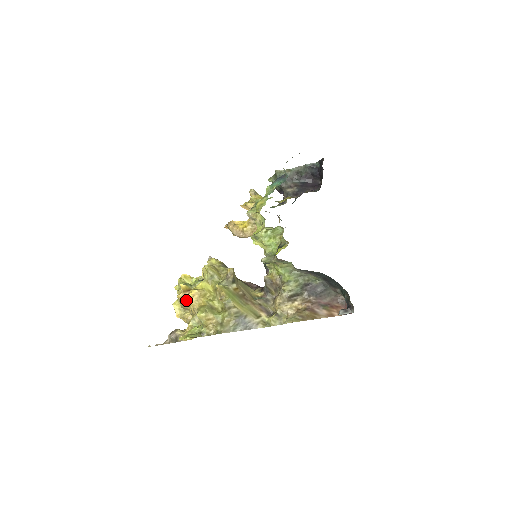
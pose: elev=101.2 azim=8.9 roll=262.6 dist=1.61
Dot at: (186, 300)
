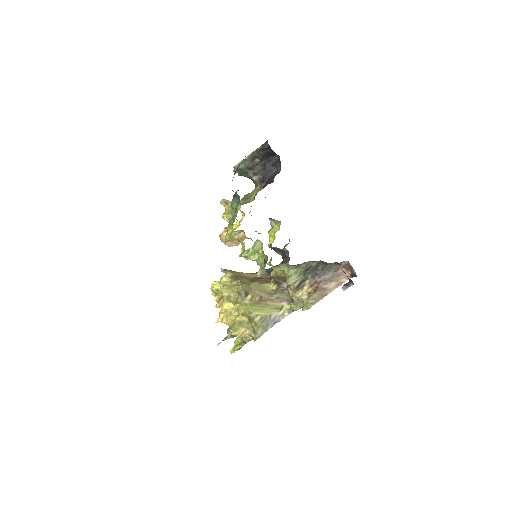
Dot at: occluded
